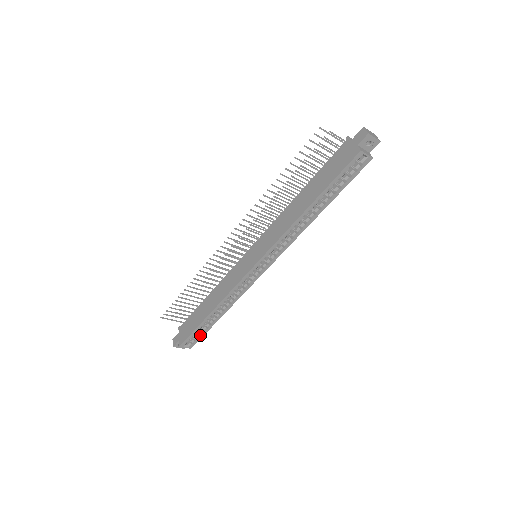
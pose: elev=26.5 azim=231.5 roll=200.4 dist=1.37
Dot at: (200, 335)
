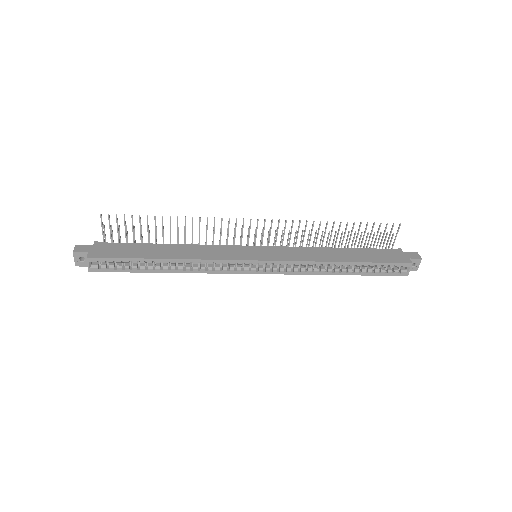
Dot at: (120, 268)
